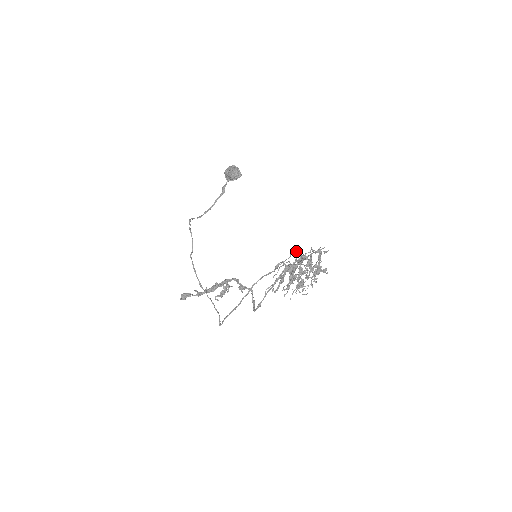
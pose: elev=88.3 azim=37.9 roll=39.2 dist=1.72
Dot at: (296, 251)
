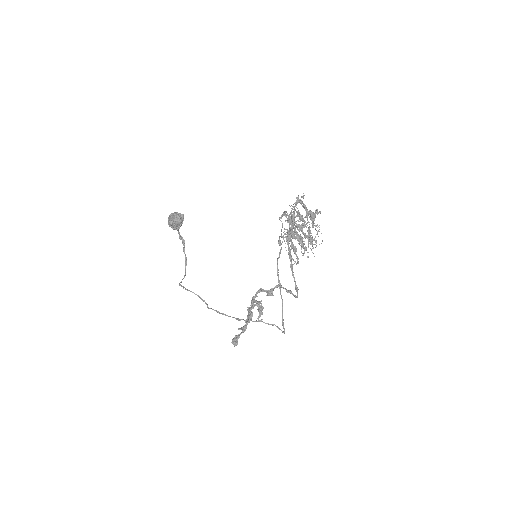
Dot at: (282, 215)
